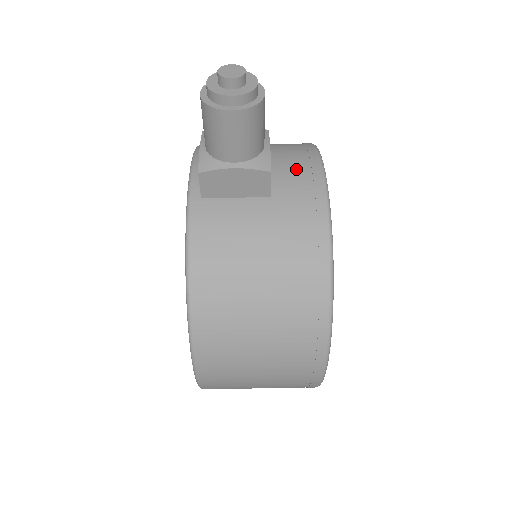
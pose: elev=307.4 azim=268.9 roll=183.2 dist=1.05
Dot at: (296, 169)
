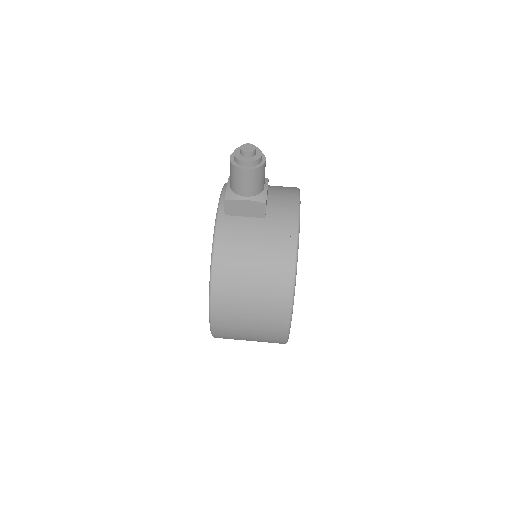
Dot at: (283, 203)
